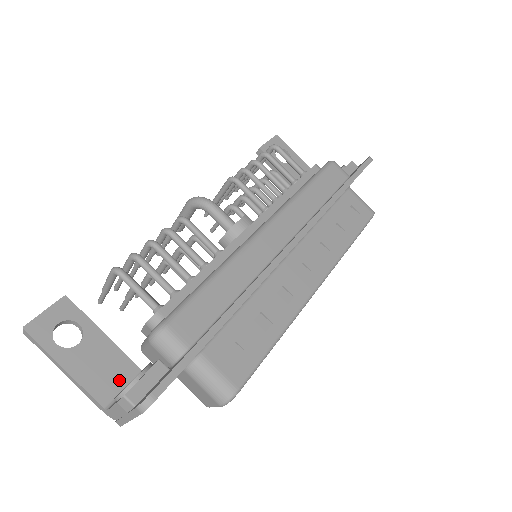
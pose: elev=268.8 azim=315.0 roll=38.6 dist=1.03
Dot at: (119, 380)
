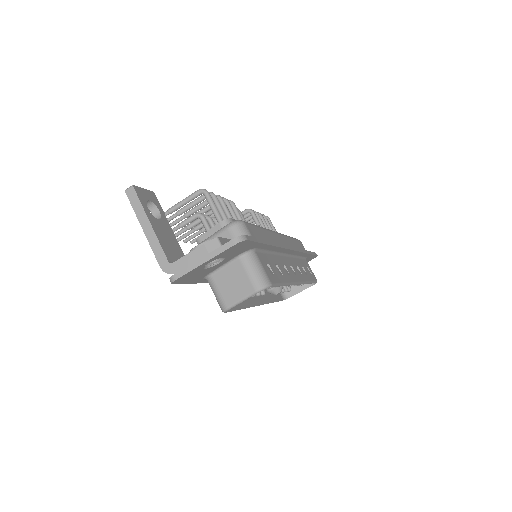
Dot at: (177, 256)
